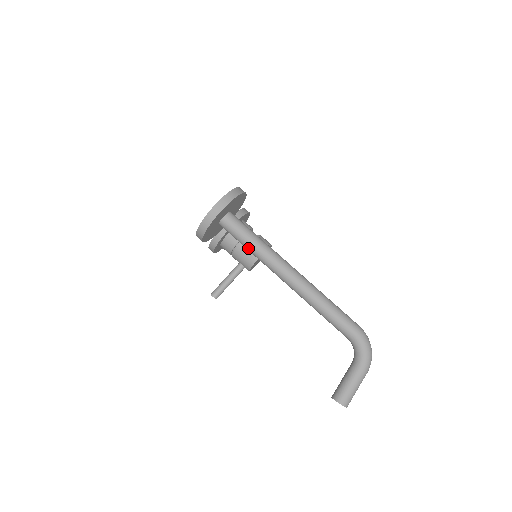
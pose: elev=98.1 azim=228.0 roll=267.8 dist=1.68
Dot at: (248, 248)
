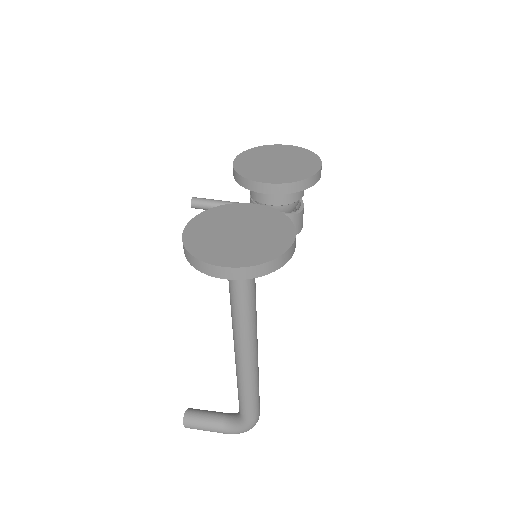
Dot at: (230, 295)
